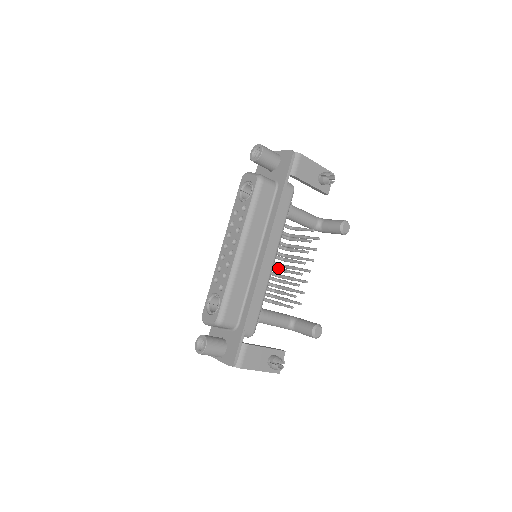
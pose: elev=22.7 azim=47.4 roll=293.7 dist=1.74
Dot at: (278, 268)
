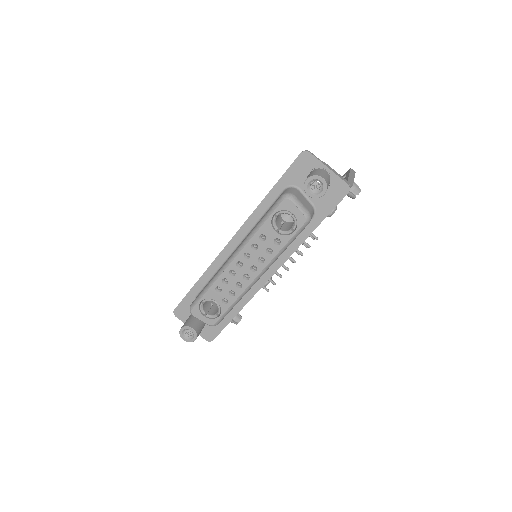
Dot at: occluded
